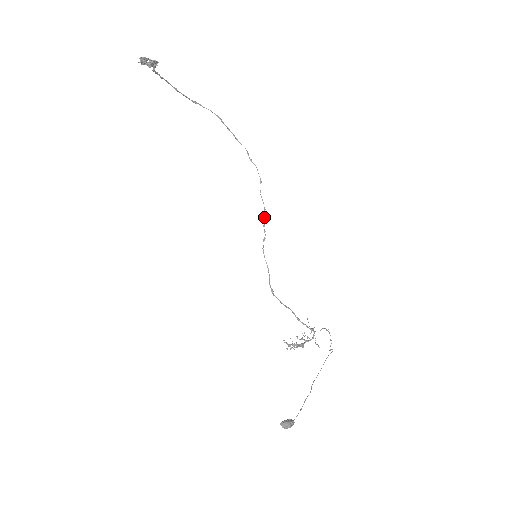
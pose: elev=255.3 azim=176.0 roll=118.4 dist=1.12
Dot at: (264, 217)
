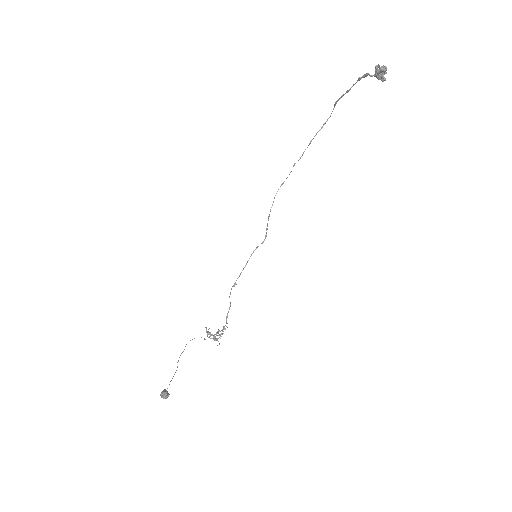
Dot at: occluded
